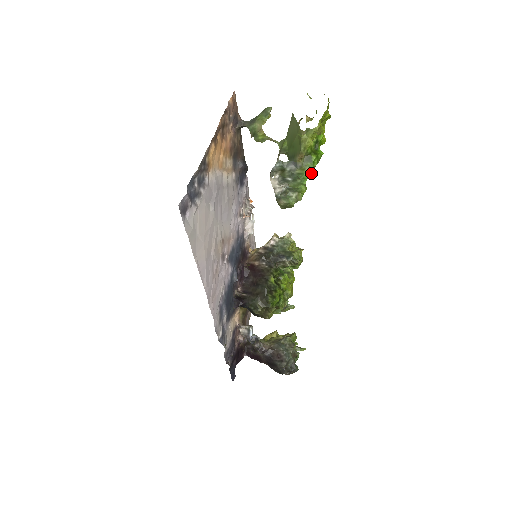
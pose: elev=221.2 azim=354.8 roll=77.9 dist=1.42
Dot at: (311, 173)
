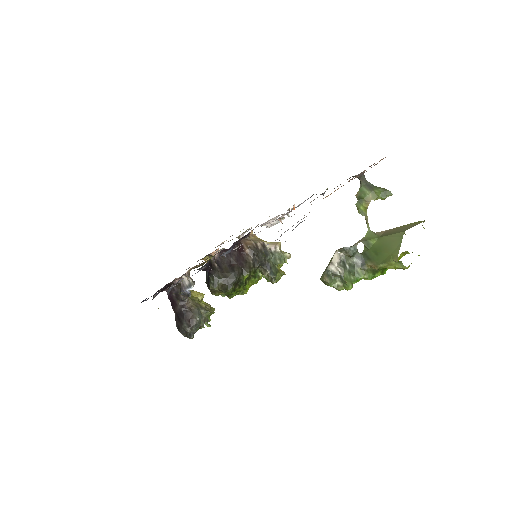
Dot at: (364, 278)
